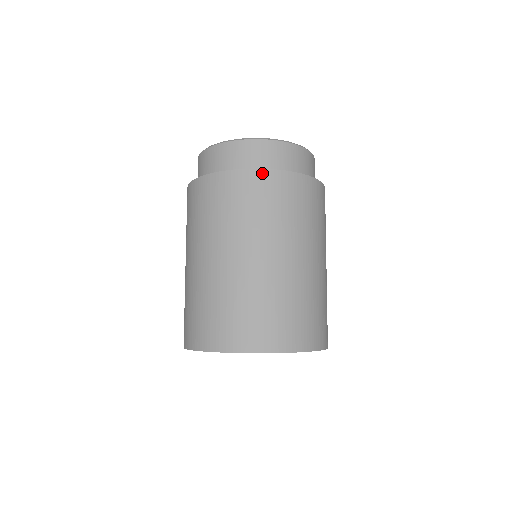
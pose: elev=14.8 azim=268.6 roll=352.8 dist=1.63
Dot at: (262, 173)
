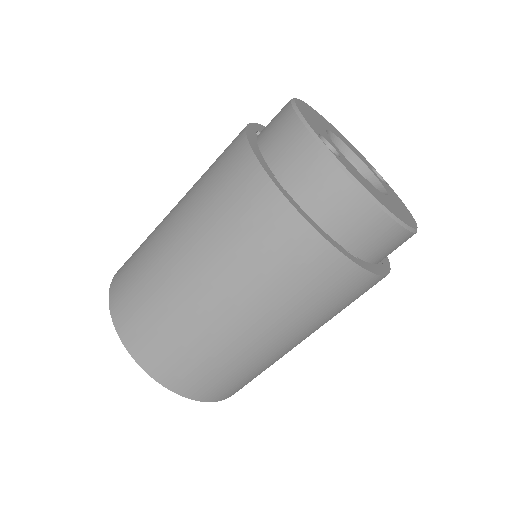
Dot at: (381, 279)
